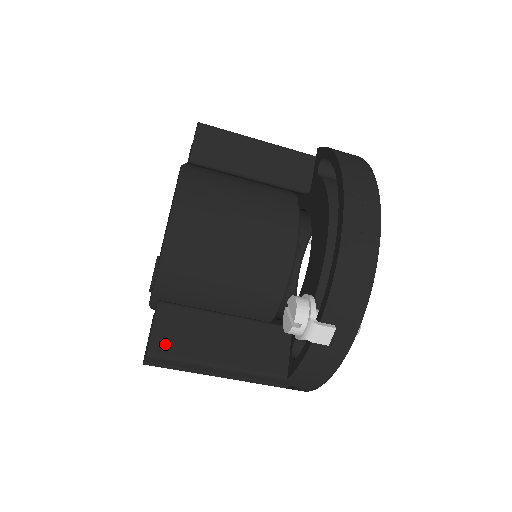
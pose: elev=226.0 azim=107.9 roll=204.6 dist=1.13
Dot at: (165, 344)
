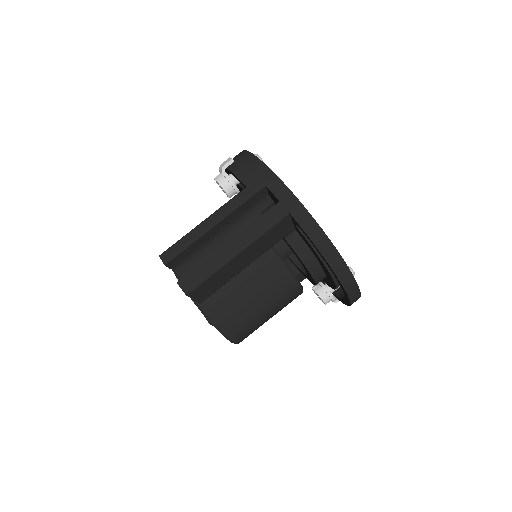
Dot at: occluded
